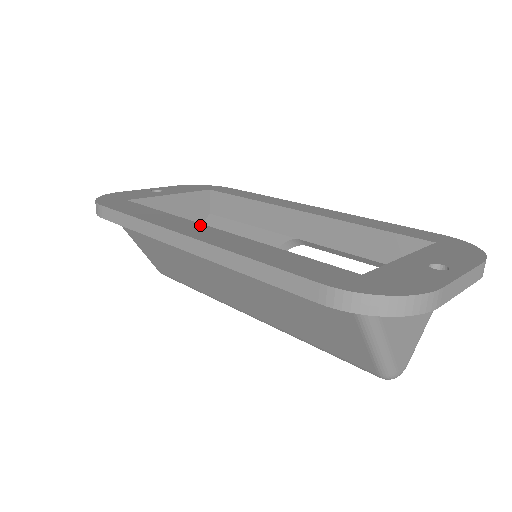
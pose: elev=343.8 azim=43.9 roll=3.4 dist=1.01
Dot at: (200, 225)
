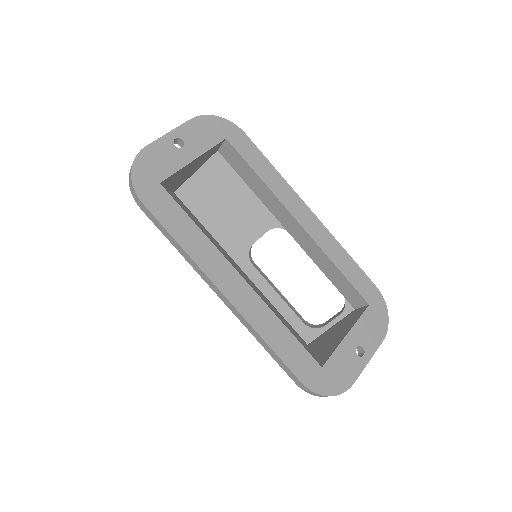
Dot at: (231, 269)
